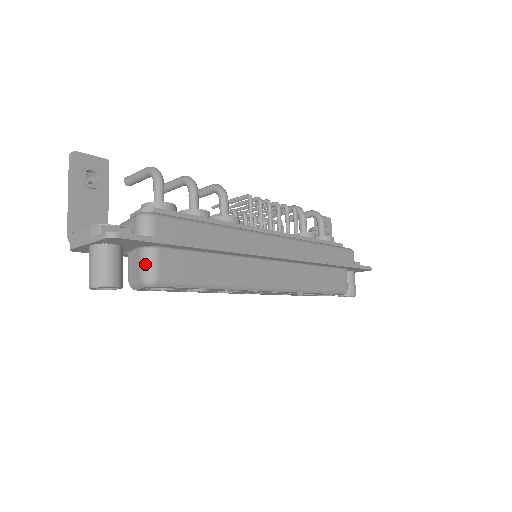
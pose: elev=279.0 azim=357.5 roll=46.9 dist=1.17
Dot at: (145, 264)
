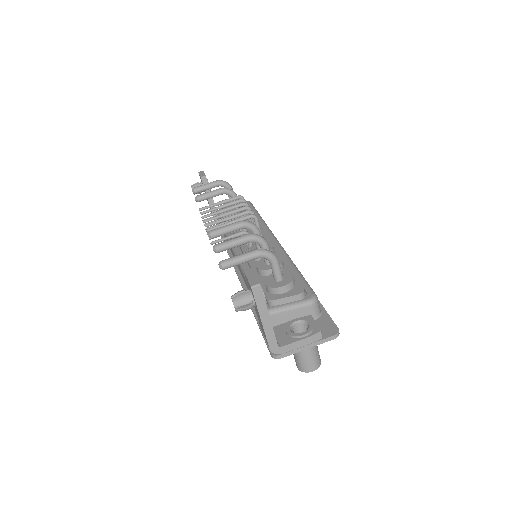
Dot at: occluded
